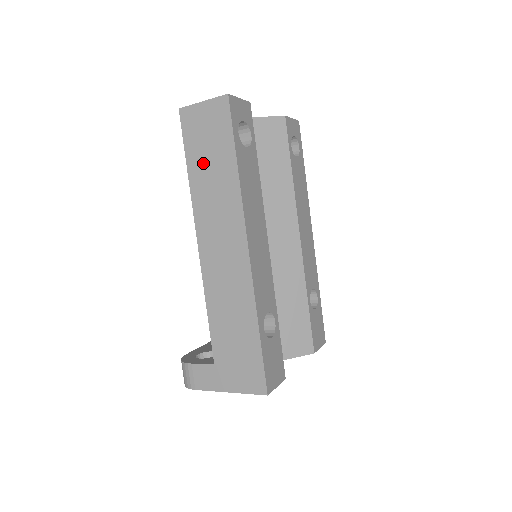
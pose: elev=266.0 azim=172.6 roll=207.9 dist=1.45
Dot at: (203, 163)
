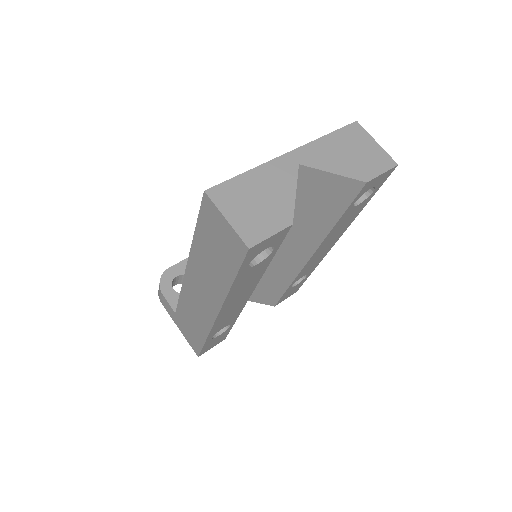
Dot at: (208, 247)
